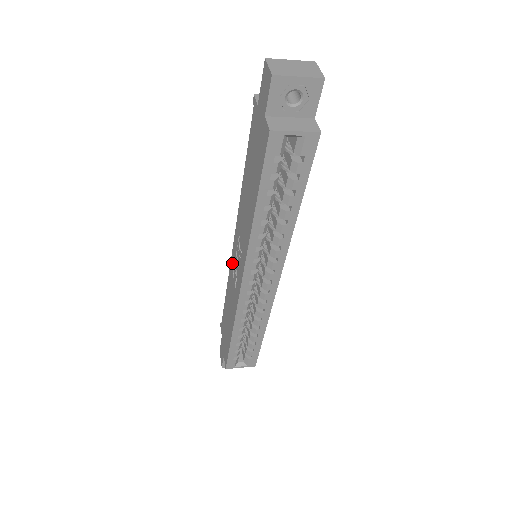
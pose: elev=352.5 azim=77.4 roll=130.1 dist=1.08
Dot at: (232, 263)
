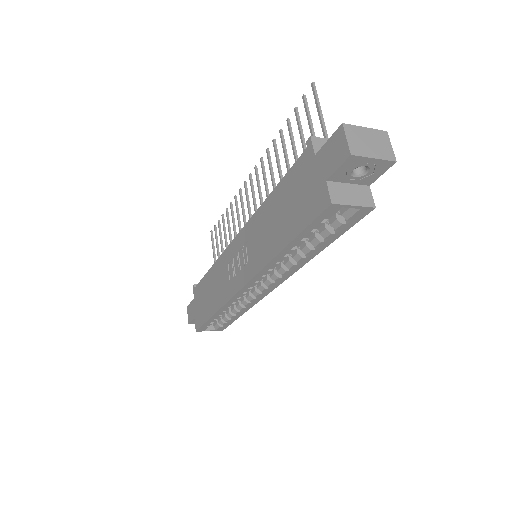
Dot at: (228, 254)
